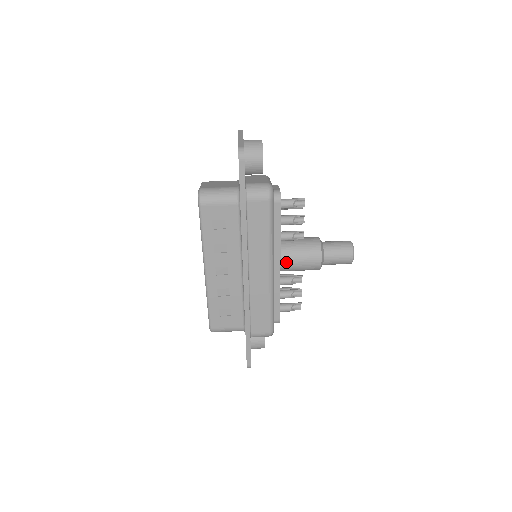
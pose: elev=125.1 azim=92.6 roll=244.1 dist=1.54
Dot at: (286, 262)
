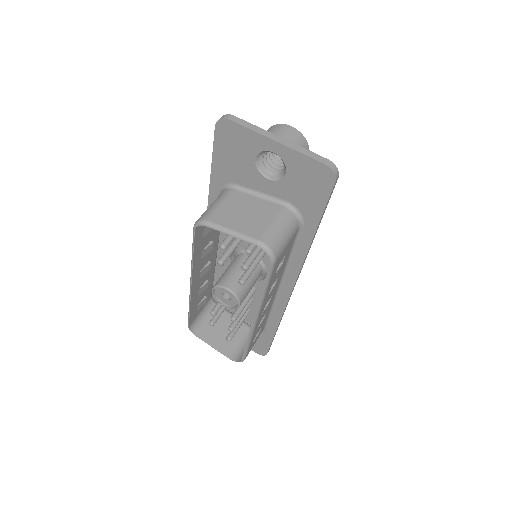
Dot at: occluded
